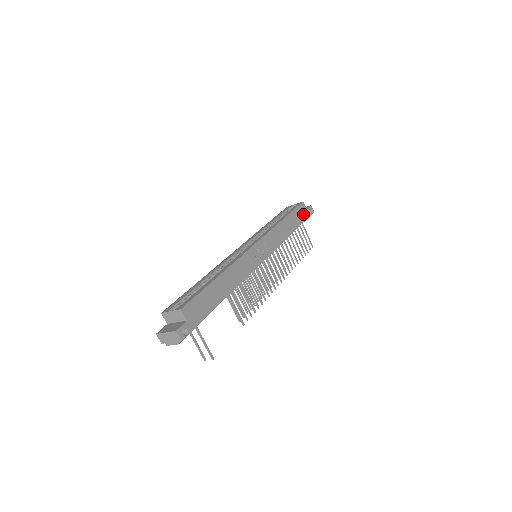
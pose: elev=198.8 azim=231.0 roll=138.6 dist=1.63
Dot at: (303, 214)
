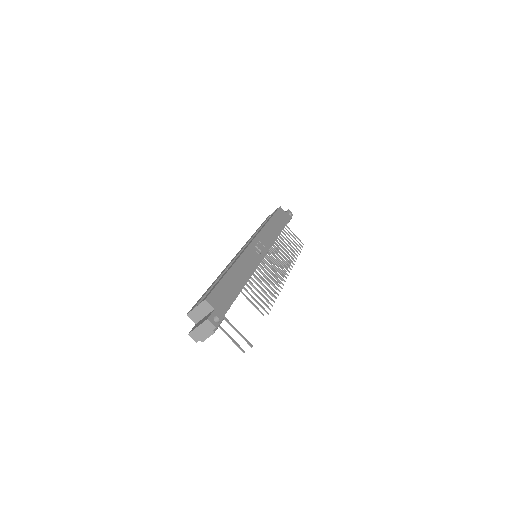
Dot at: (284, 216)
